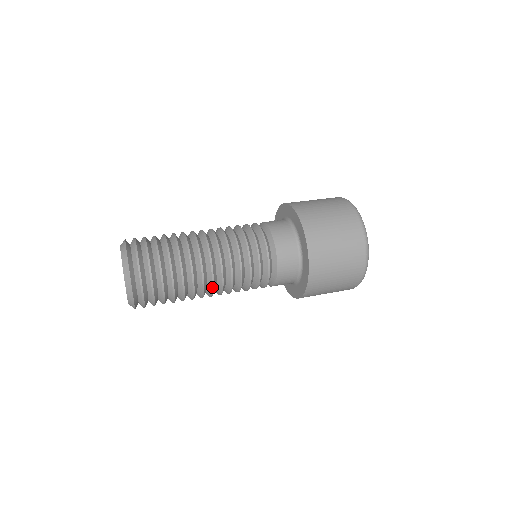
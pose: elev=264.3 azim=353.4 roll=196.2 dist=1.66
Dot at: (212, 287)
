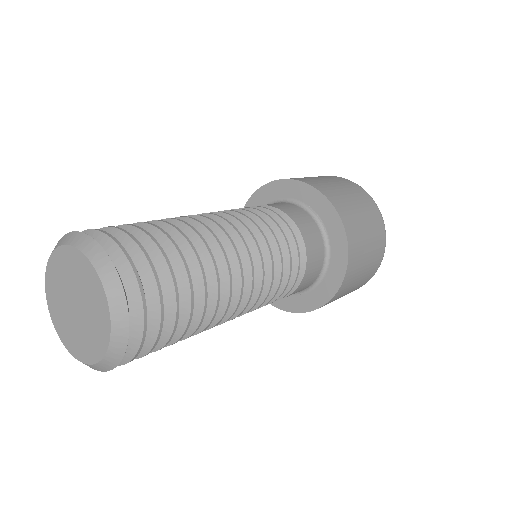
Dot at: (239, 296)
